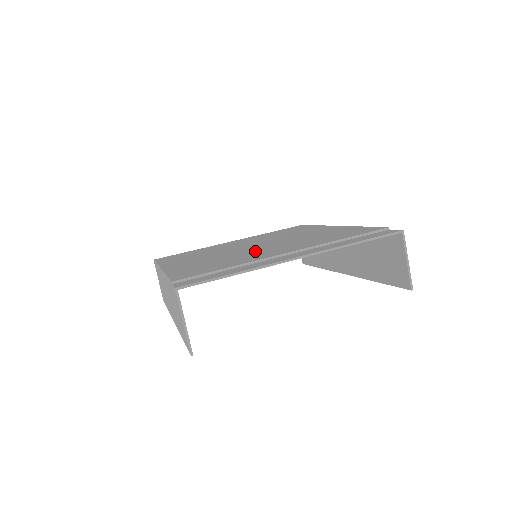
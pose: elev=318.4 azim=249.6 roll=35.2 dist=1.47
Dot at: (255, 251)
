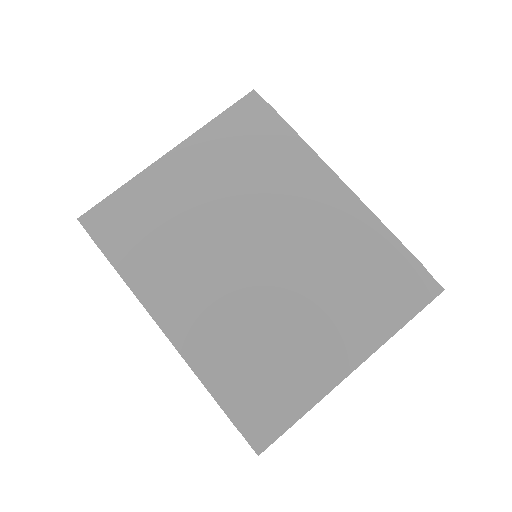
Dot at: (281, 305)
